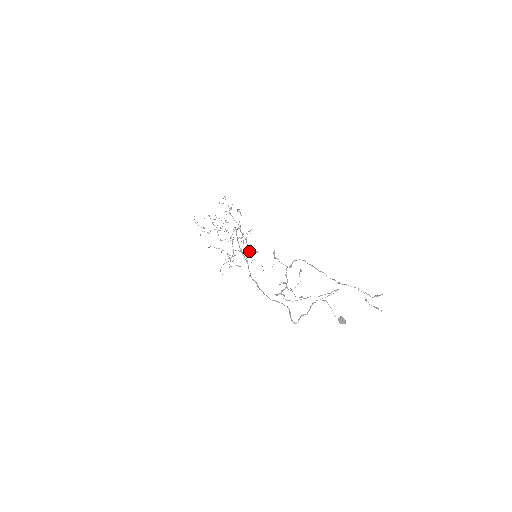
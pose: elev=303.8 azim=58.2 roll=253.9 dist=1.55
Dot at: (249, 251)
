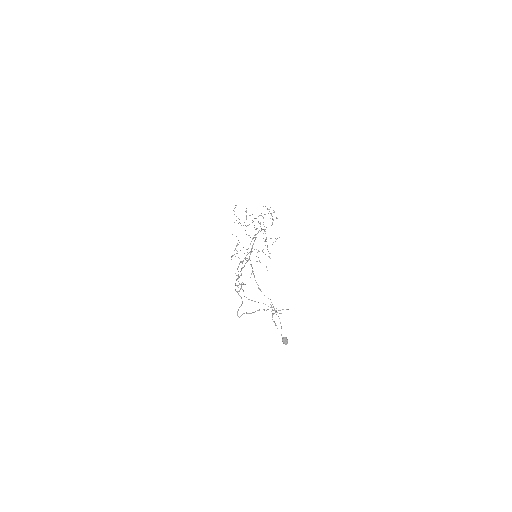
Dot at: occluded
